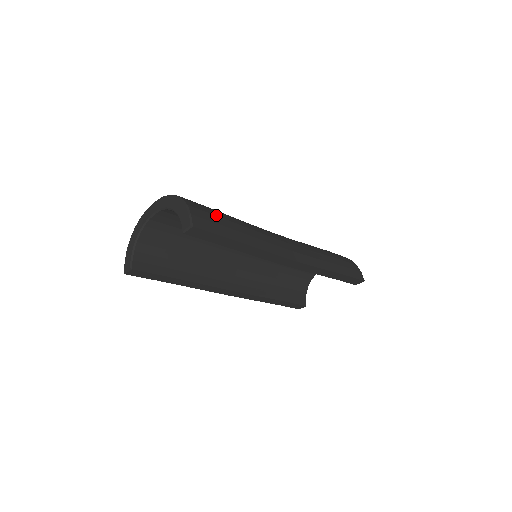
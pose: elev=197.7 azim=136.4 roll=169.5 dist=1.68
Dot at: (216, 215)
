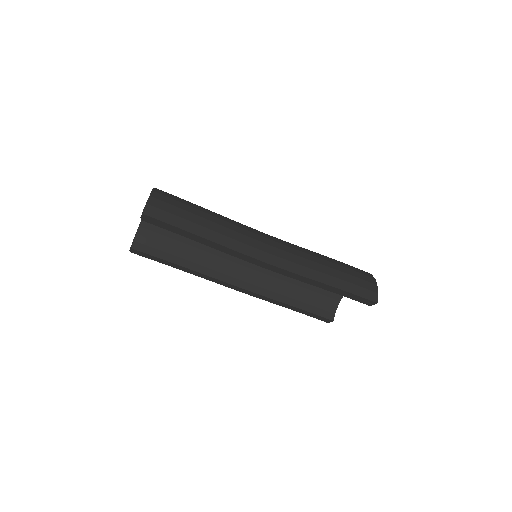
Dot at: (182, 208)
